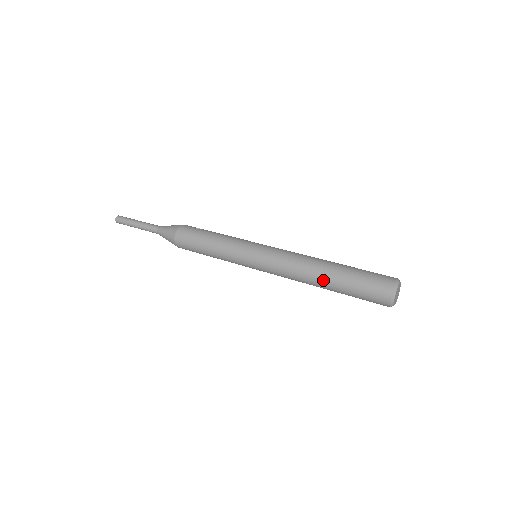
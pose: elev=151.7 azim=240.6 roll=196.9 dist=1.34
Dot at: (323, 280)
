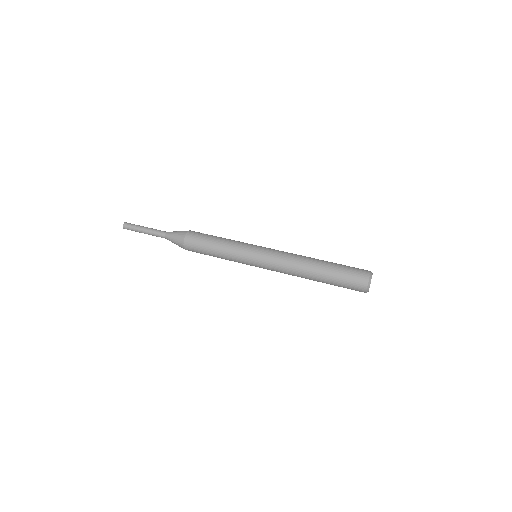
Dot at: (315, 274)
